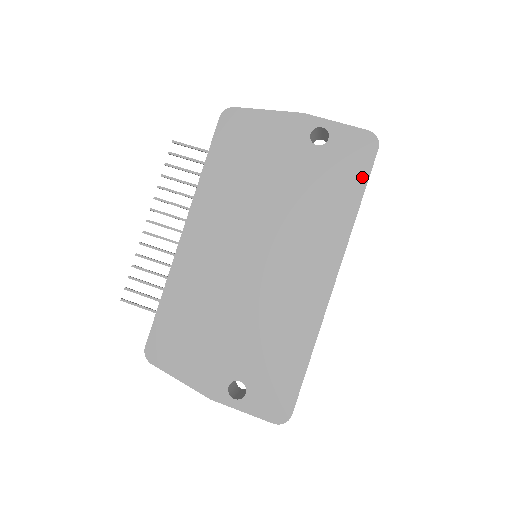
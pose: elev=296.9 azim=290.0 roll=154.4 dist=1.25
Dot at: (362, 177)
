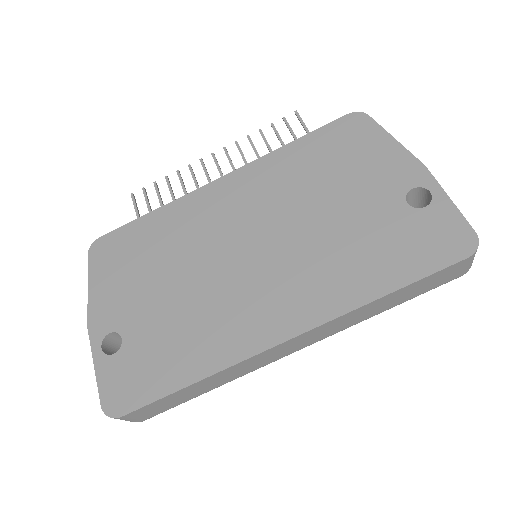
Dot at: (421, 269)
